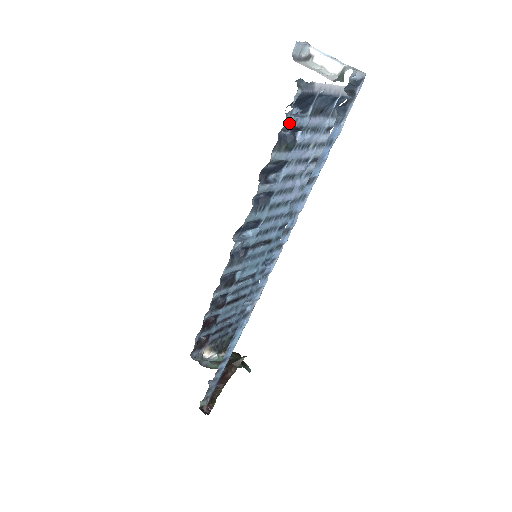
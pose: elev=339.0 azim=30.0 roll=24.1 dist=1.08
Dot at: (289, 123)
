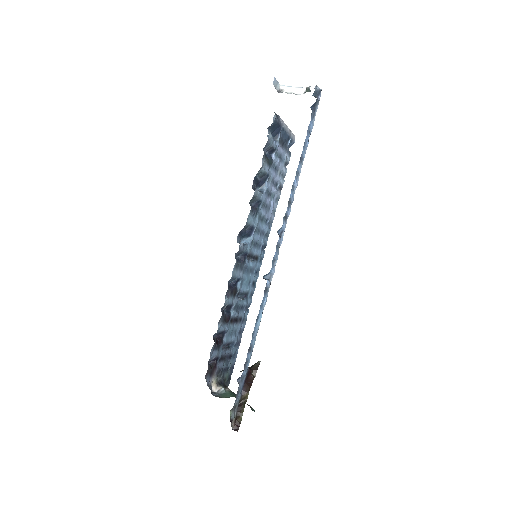
Dot at: (270, 140)
